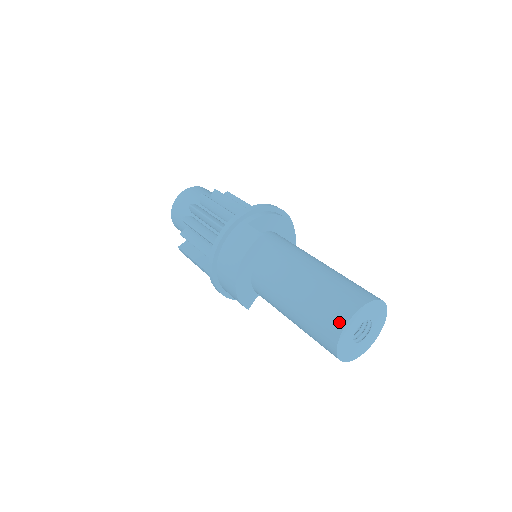
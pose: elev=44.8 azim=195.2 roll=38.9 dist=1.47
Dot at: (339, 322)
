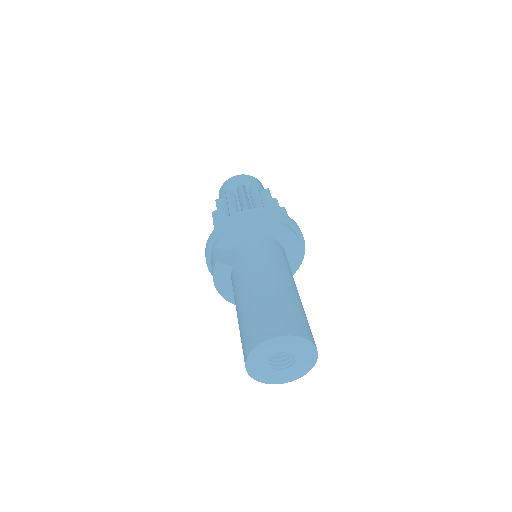
Dot at: occluded
